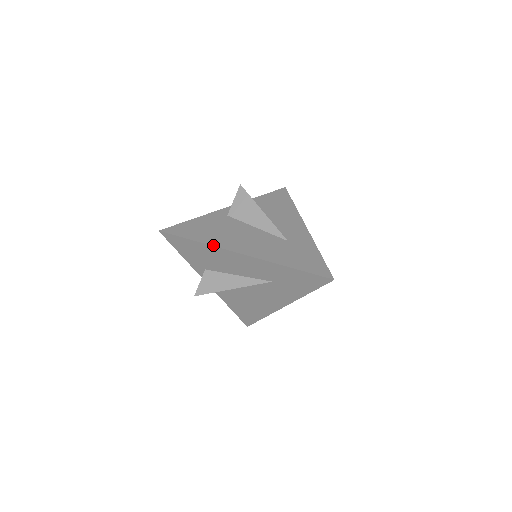
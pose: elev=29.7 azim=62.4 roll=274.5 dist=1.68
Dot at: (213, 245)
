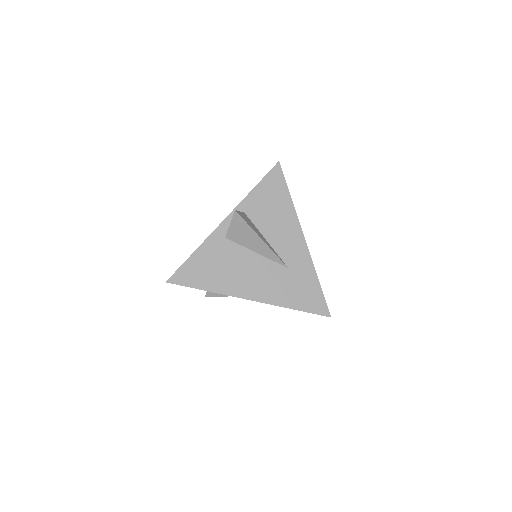
Dot at: (221, 293)
